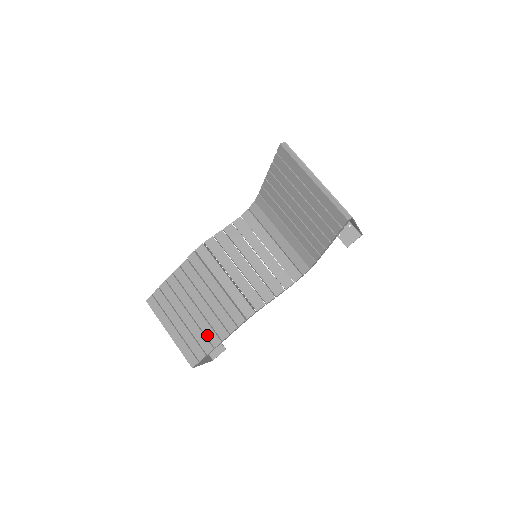
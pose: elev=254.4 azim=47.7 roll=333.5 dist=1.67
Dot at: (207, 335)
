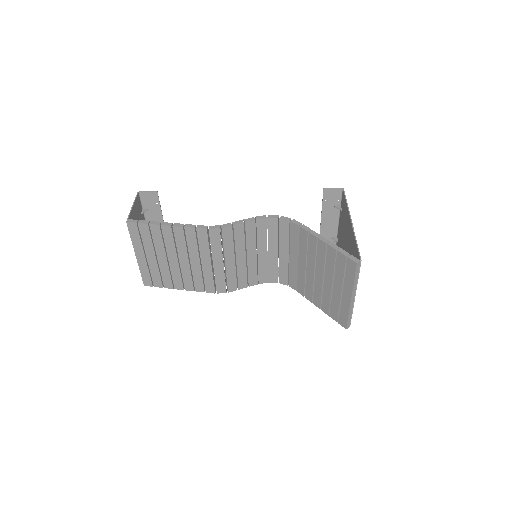
Dot at: (174, 280)
